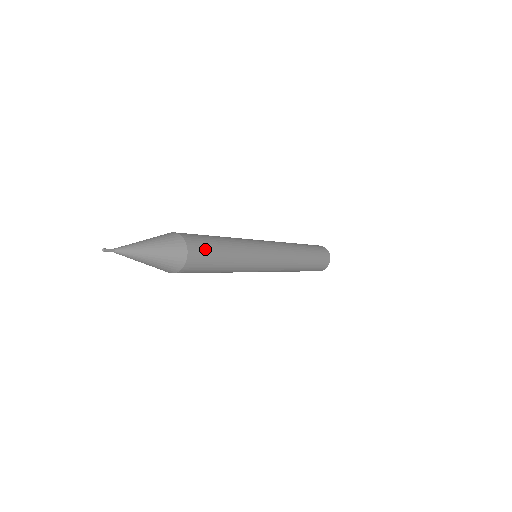
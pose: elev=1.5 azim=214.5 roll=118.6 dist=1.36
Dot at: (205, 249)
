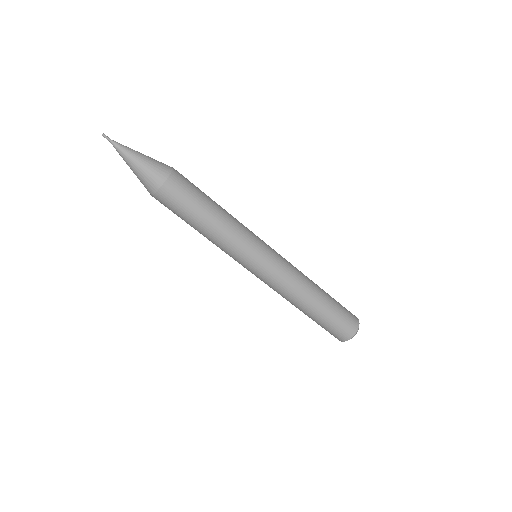
Dot at: occluded
